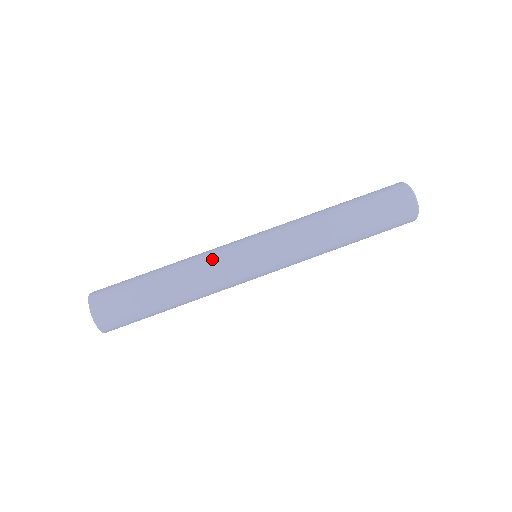
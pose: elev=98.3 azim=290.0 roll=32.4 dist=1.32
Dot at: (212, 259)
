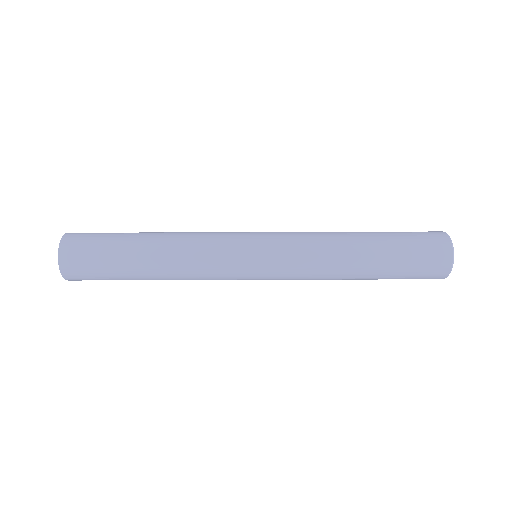
Dot at: (206, 253)
